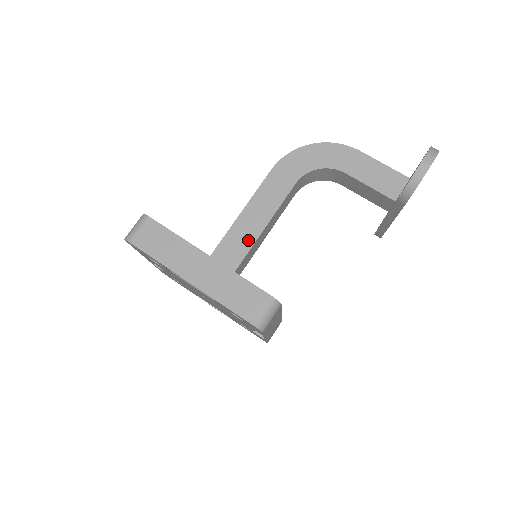
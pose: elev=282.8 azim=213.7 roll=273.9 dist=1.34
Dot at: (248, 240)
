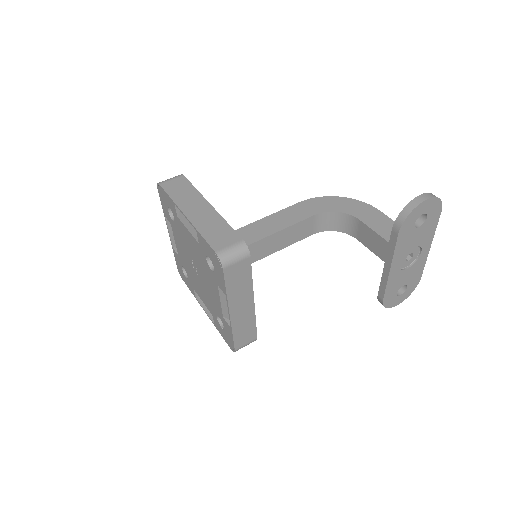
Dot at: (254, 237)
